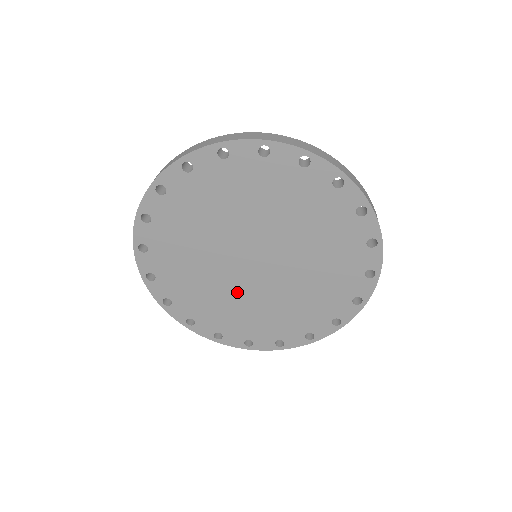
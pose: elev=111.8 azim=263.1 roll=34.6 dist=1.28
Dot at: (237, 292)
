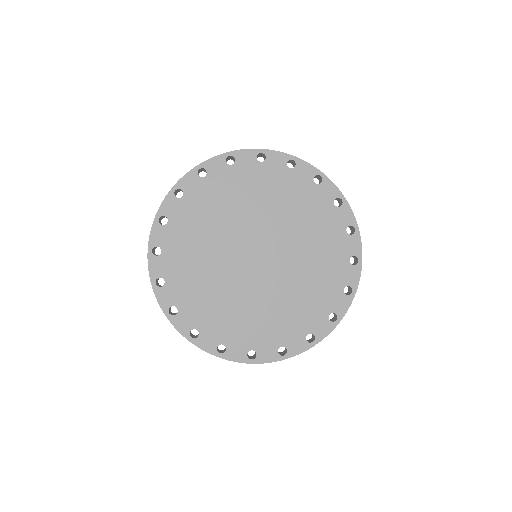
Dot at: (252, 295)
